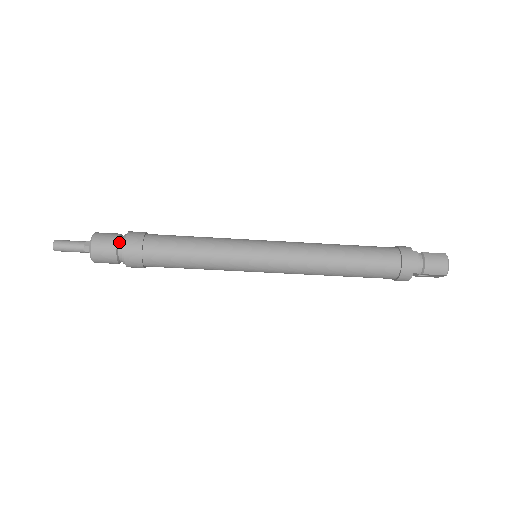
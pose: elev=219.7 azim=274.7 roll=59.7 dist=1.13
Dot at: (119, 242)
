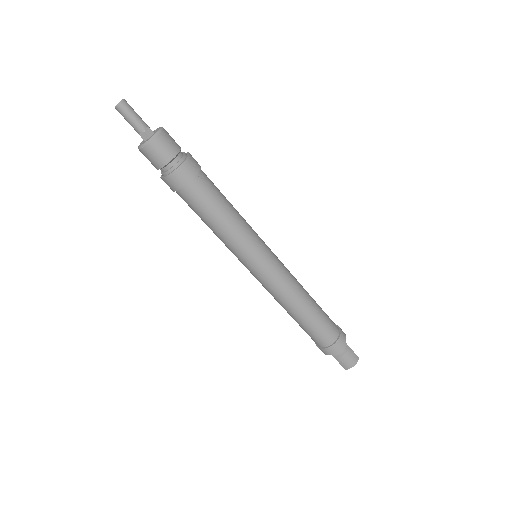
Dot at: (175, 158)
